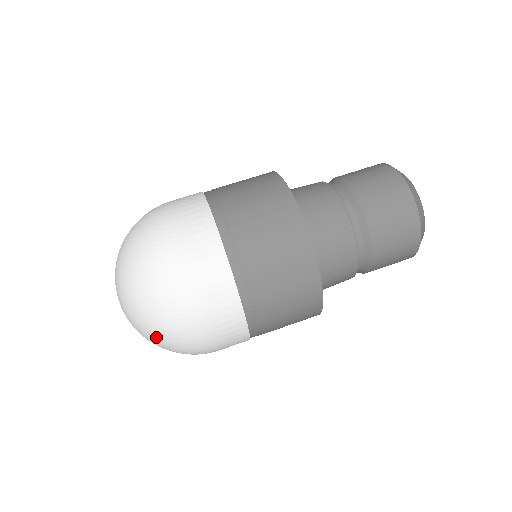
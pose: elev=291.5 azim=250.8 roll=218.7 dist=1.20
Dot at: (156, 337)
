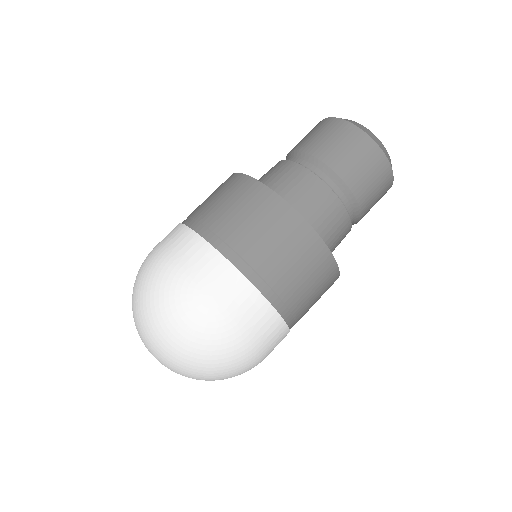
Dot at: occluded
